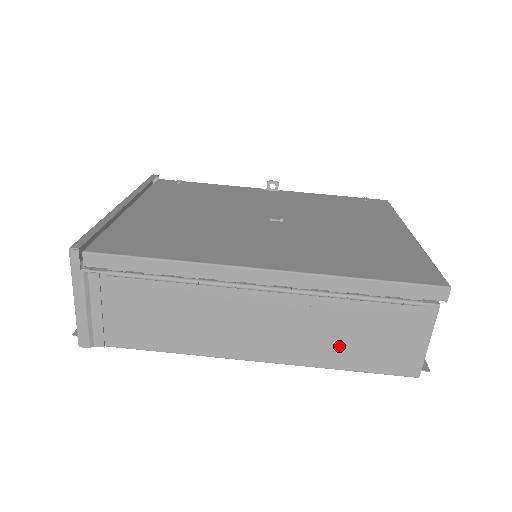
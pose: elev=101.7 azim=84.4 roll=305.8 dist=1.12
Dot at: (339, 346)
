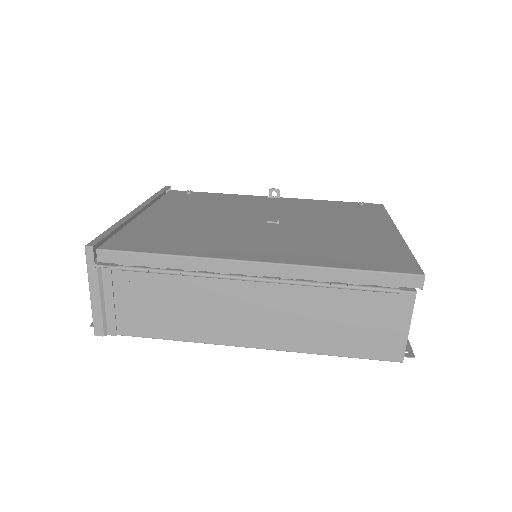
Dot at: (326, 333)
